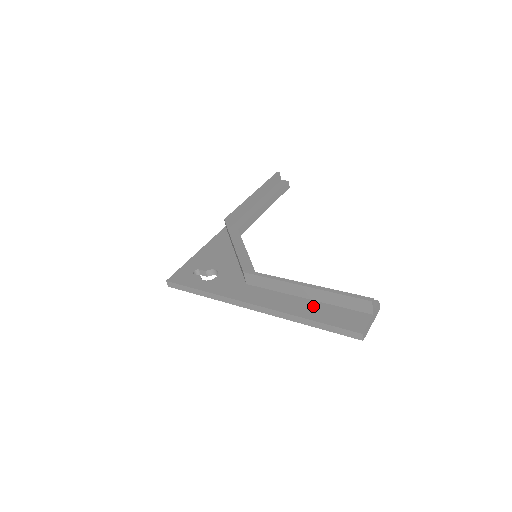
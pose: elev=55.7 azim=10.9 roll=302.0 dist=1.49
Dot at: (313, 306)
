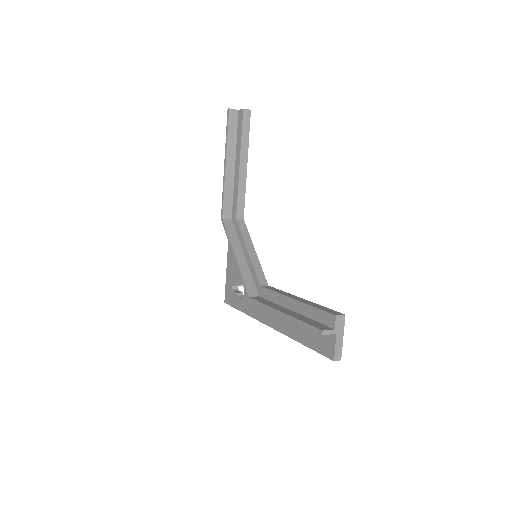
Dot at: (300, 326)
